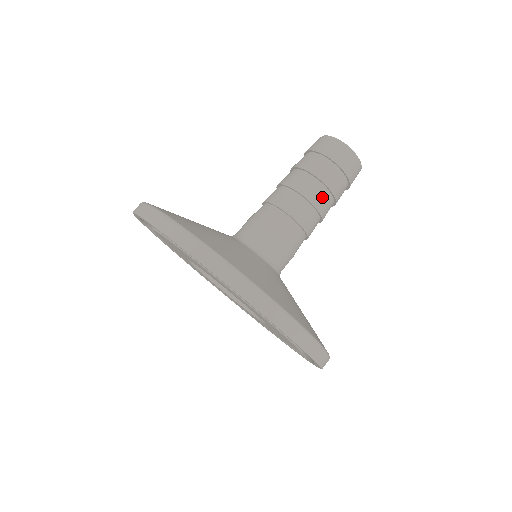
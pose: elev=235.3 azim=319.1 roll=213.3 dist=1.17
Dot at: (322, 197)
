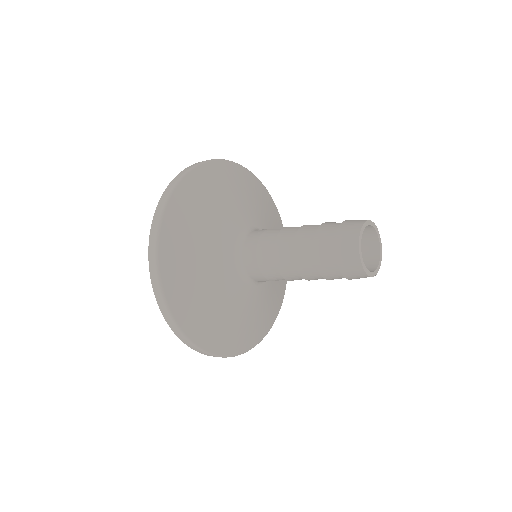
Dot at: (312, 275)
